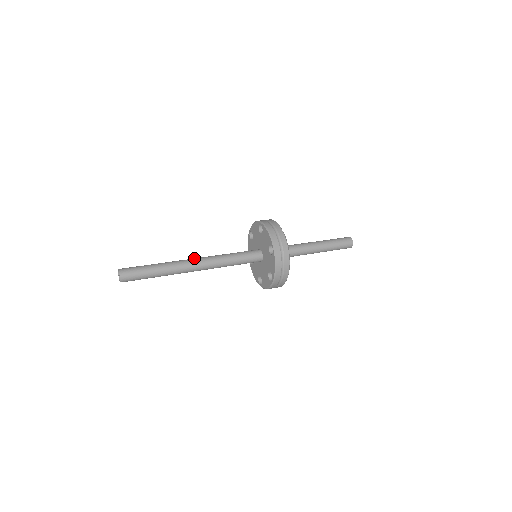
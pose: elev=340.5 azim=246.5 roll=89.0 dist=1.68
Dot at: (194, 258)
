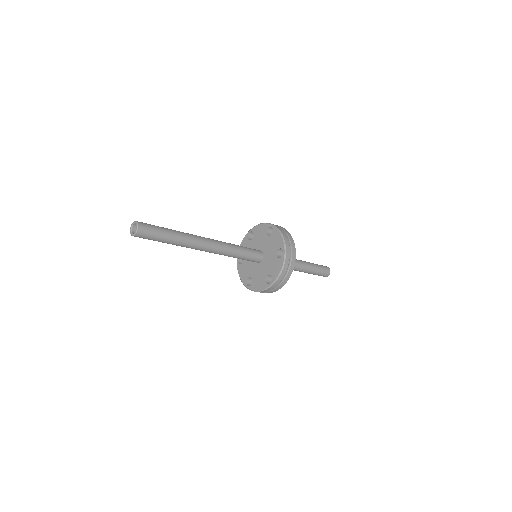
Dot at: occluded
